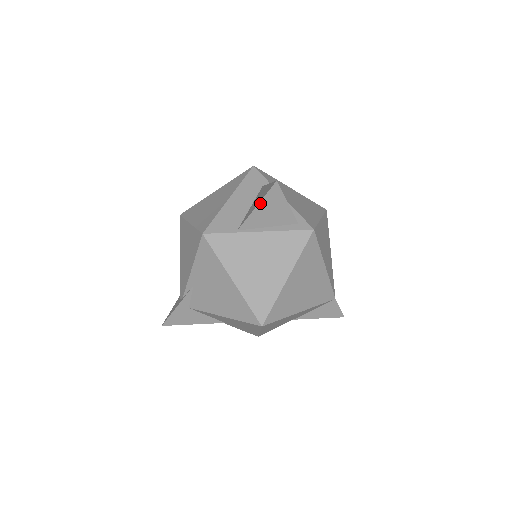
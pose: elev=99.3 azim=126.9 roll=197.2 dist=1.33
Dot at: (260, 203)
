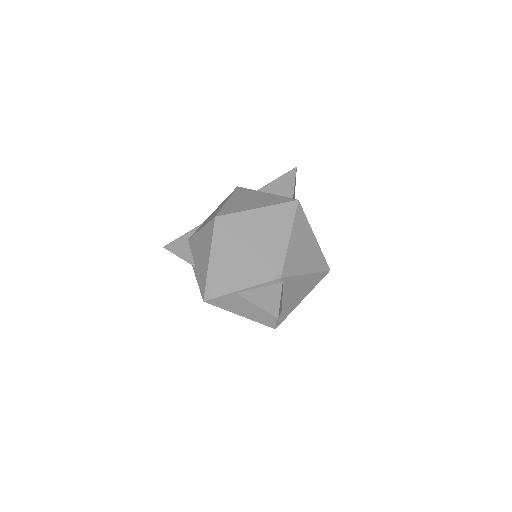
Dot at: (280, 178)
